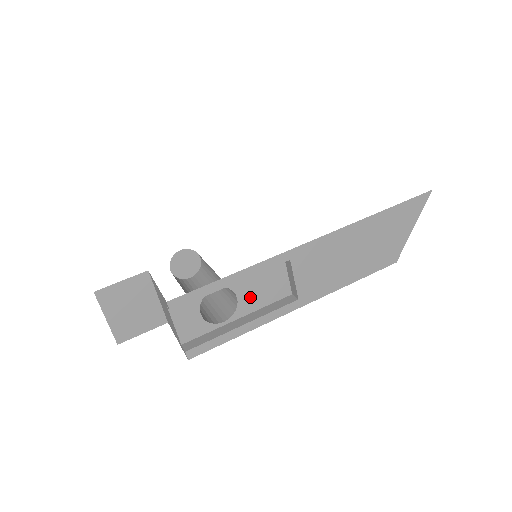
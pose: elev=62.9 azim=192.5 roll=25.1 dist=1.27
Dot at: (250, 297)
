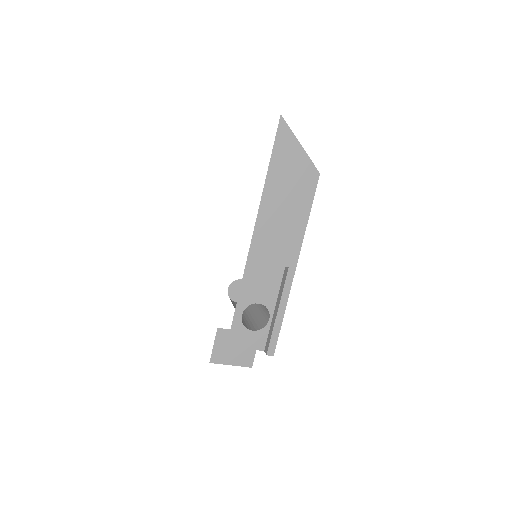
Dot at: (265, 295)
